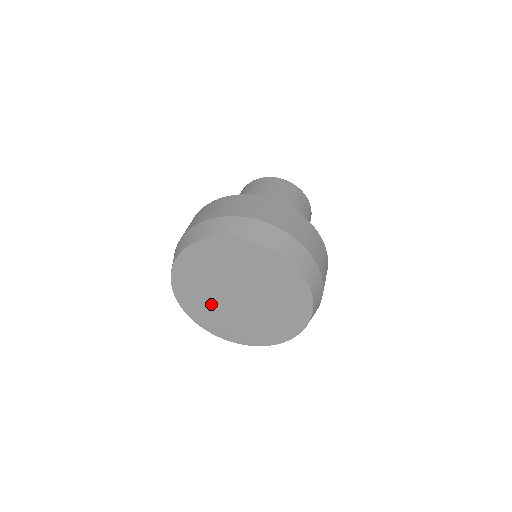
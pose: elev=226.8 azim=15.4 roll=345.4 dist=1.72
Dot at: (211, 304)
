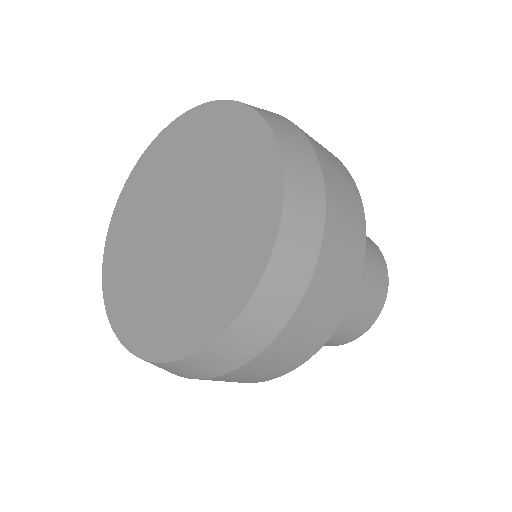
Dot at: (137, 243)
